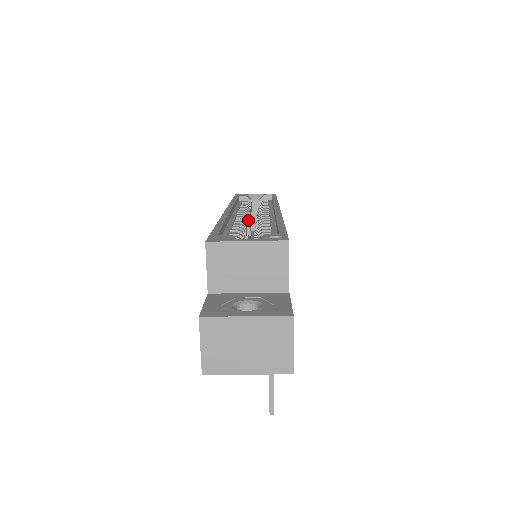
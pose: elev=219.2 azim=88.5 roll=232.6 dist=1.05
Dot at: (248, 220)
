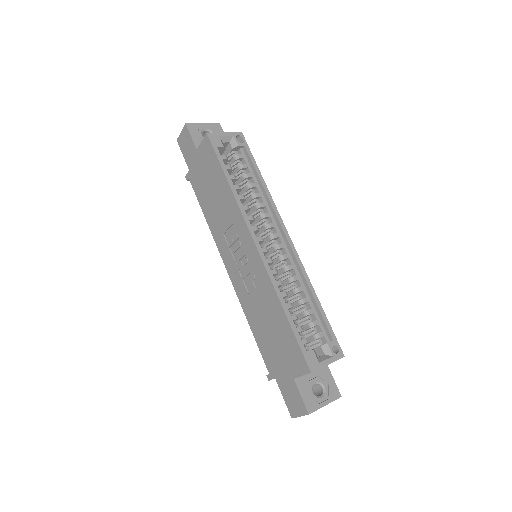
Dot at: (257, 231)
